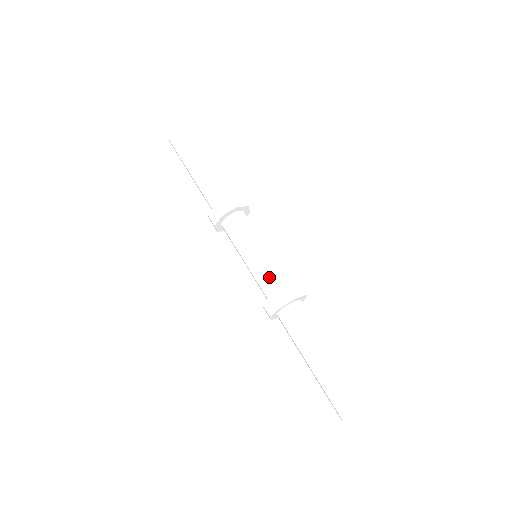
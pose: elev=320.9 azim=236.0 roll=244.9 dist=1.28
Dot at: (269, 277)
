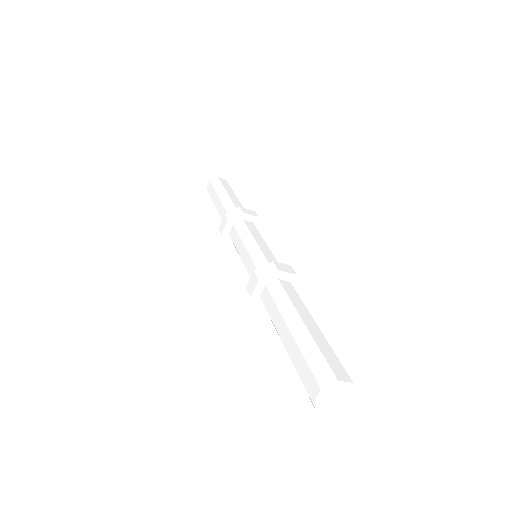
Dot at: (259, 262)
